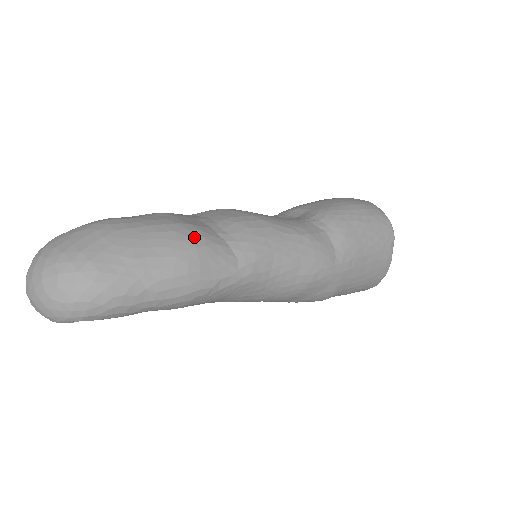
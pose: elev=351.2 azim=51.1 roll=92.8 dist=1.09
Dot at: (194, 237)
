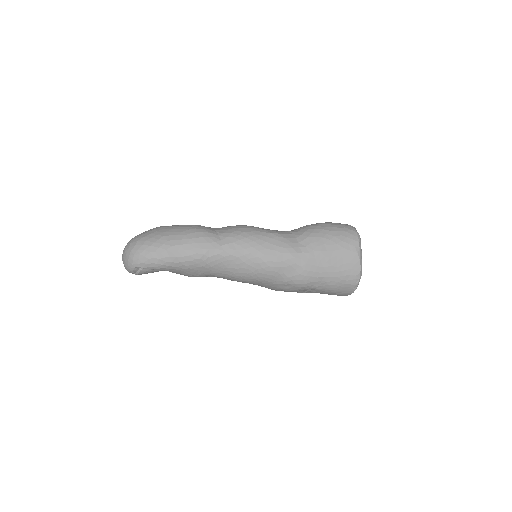
Dot at: (198, 229)
